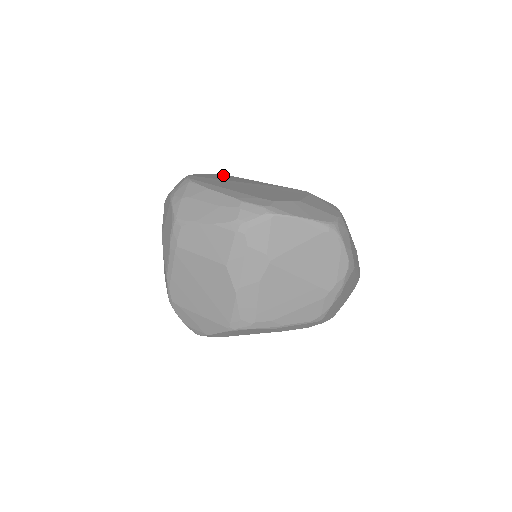
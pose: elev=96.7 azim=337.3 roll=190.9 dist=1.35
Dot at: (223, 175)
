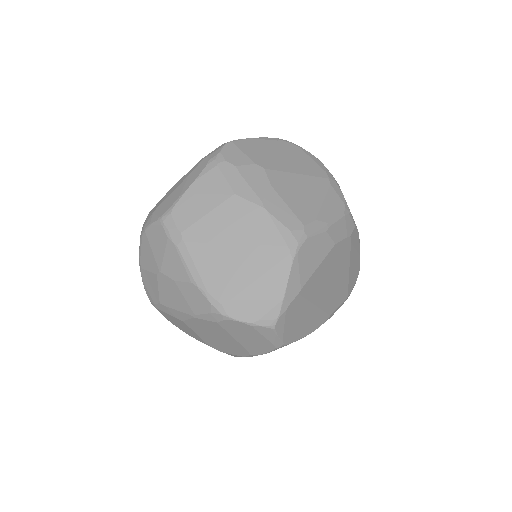
Dot at: occluded
